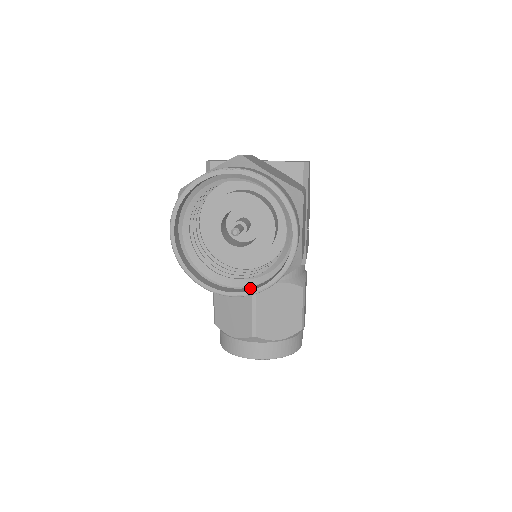
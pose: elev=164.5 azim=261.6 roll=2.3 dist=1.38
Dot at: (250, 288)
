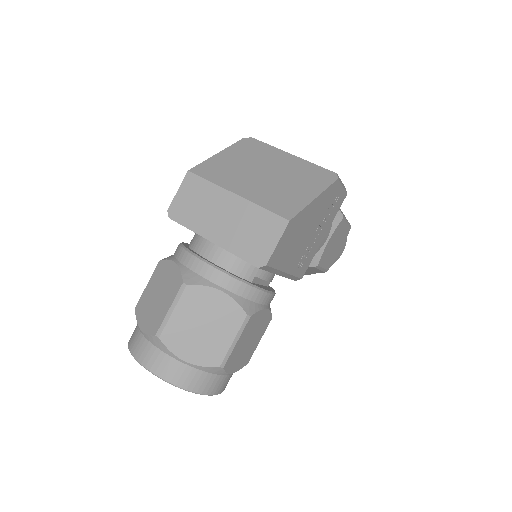
Dot at: occluded
